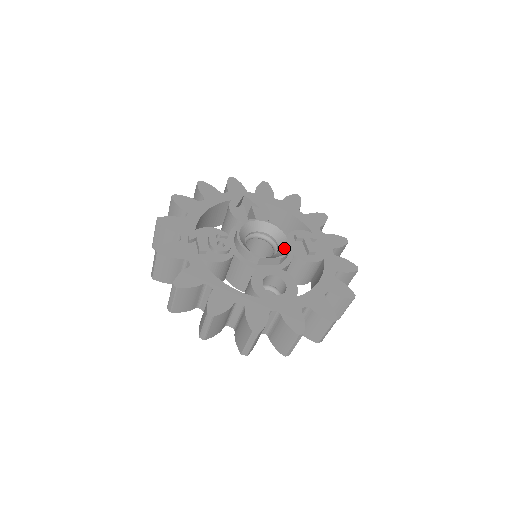
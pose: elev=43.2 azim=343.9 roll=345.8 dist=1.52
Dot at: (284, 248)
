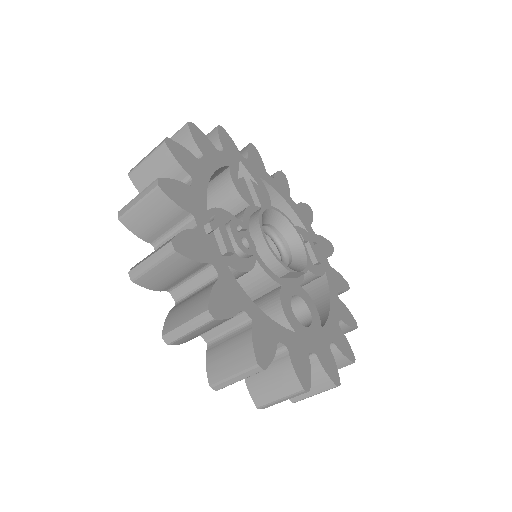
Dot at: (301, 255)
